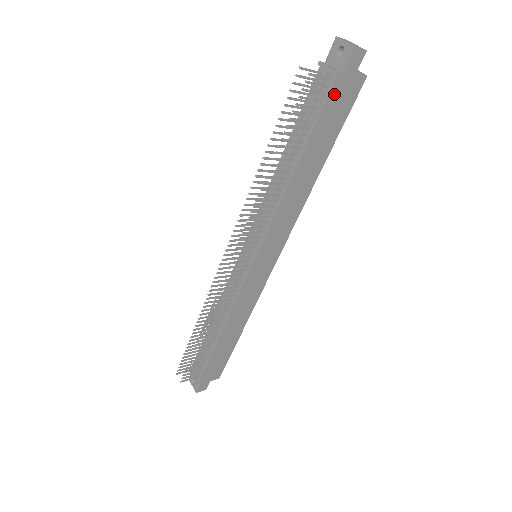
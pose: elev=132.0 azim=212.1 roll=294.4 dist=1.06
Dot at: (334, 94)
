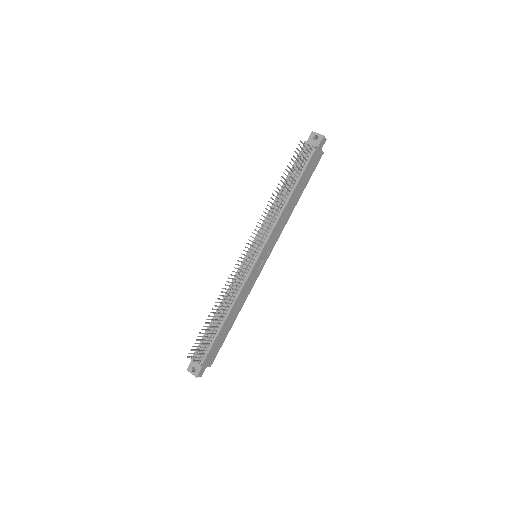
Dot at: (313, 157)
